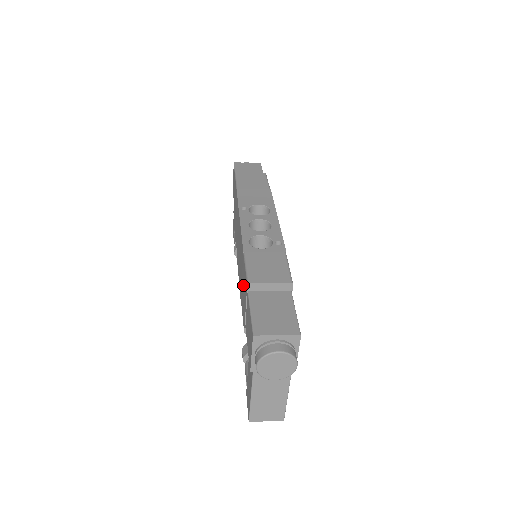
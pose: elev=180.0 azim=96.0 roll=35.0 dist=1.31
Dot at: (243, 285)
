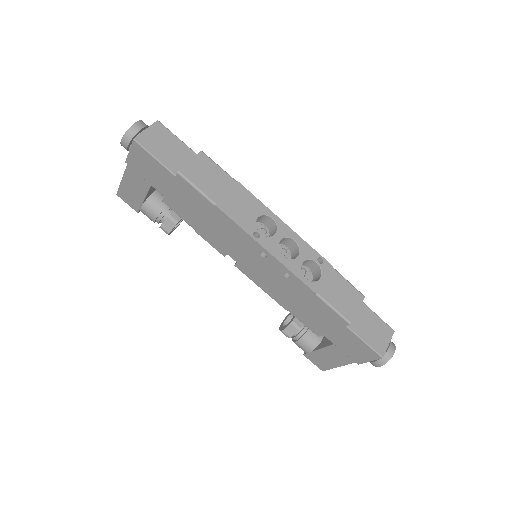
Dot at: (315, 312)
